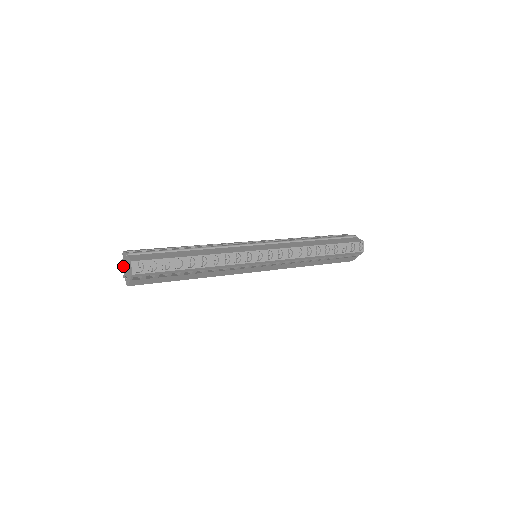
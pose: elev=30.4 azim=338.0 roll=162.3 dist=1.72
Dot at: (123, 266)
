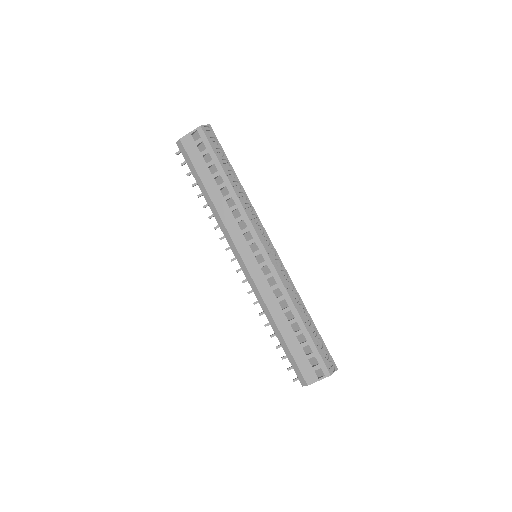
Dot at: occluded
